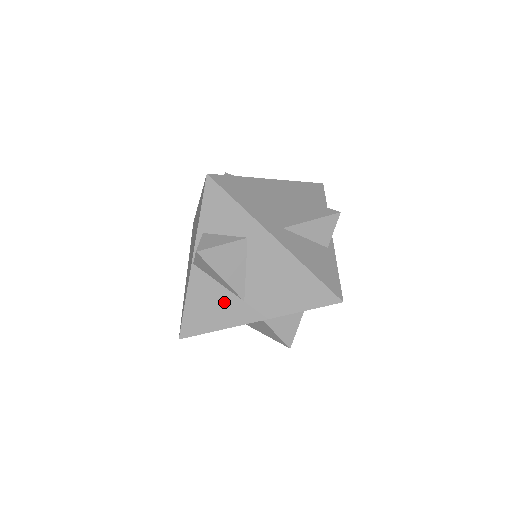
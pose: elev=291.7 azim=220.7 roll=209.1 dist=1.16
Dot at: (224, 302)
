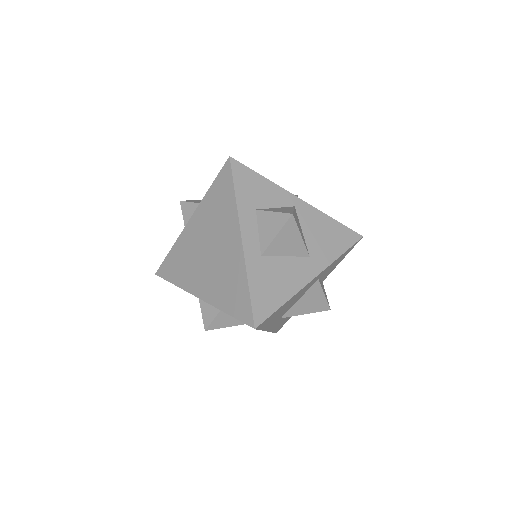
Dot at: occluded
